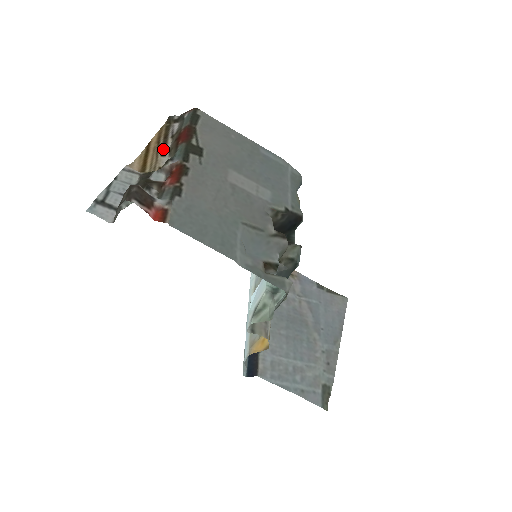
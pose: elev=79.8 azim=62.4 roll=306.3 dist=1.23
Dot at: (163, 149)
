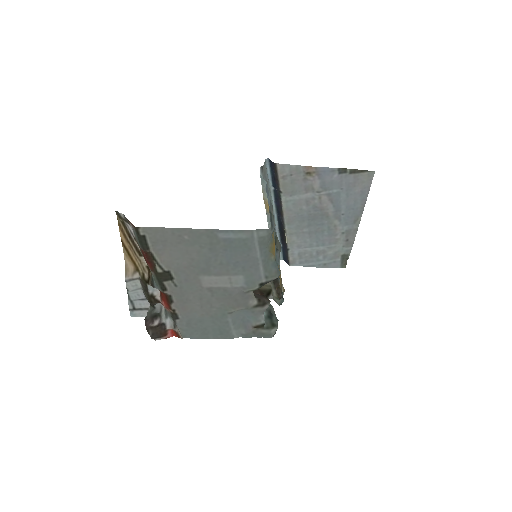
Dot at: (137, 250)
